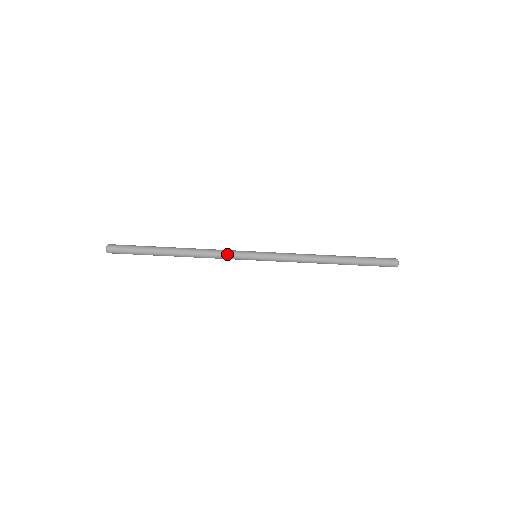
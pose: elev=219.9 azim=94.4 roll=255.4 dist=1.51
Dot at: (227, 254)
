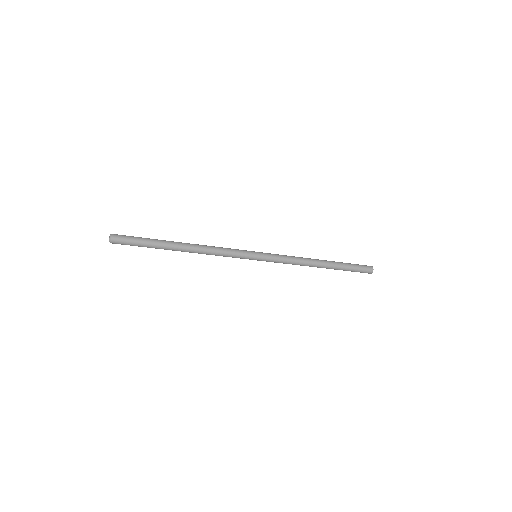
Dot at: (231, 254)
